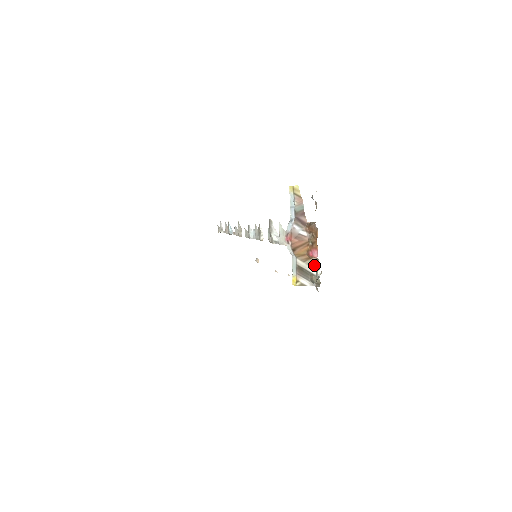
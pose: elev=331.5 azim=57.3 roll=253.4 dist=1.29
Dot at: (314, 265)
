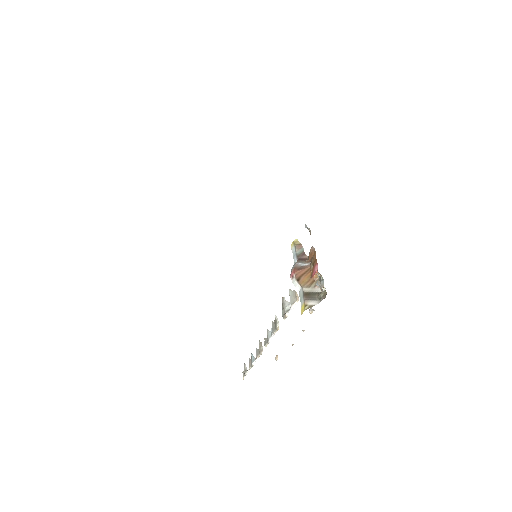
Dot at: (319, 284)
